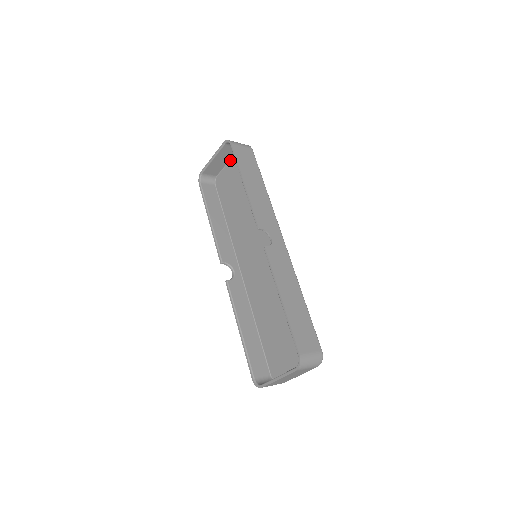
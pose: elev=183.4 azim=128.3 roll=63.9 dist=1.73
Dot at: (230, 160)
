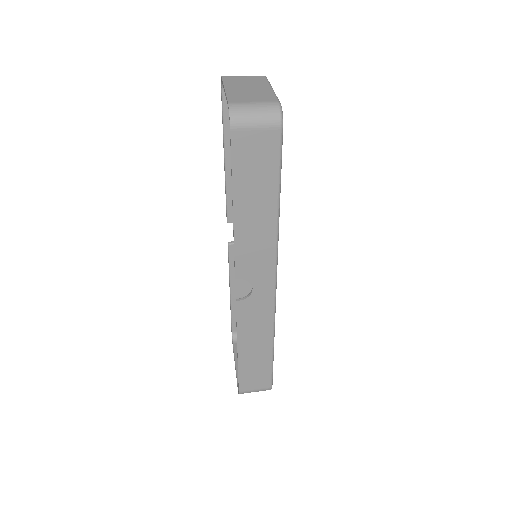
Dot at: occluded
